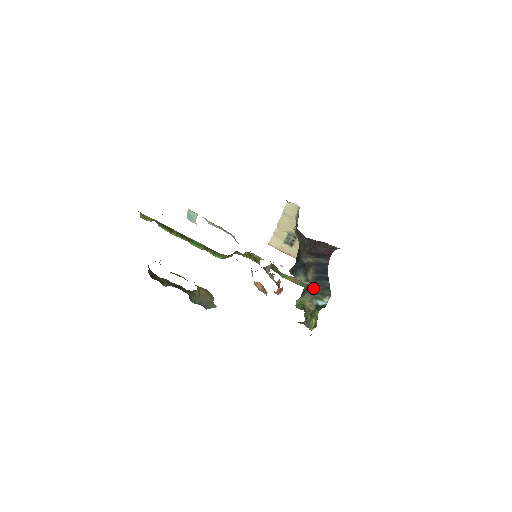
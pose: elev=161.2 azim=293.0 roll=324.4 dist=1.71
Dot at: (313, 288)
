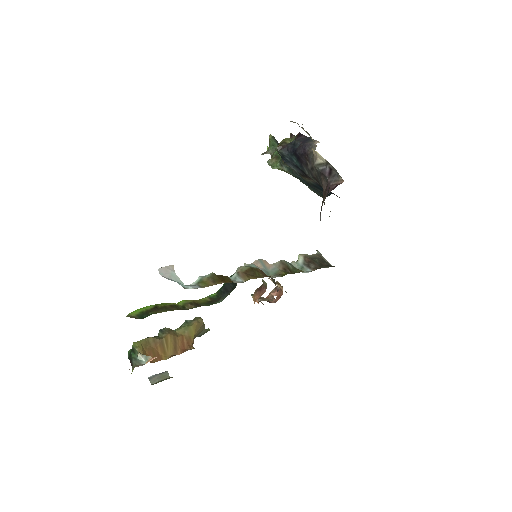
Dot at: (303, 180)
